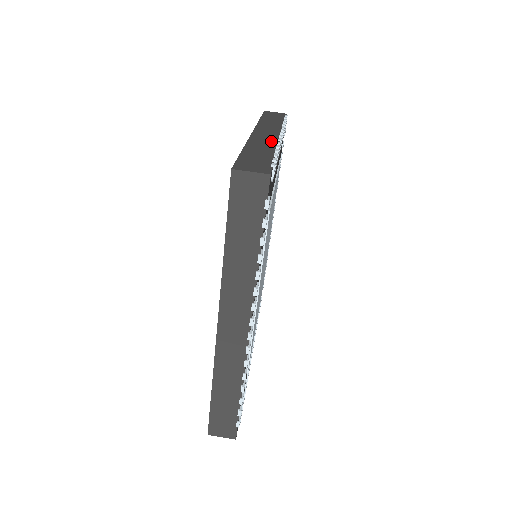
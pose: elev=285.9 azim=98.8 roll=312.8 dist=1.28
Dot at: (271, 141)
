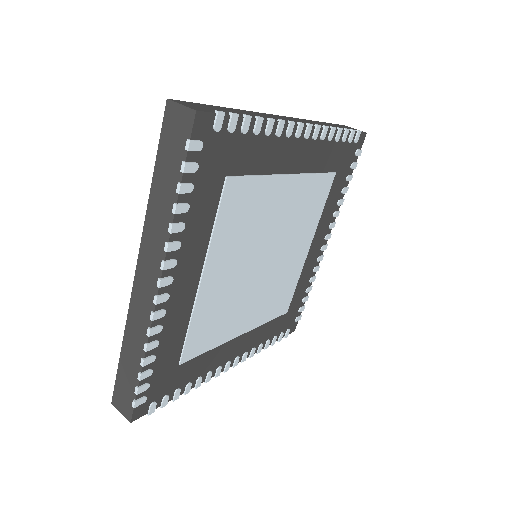
Dot at: occluded
